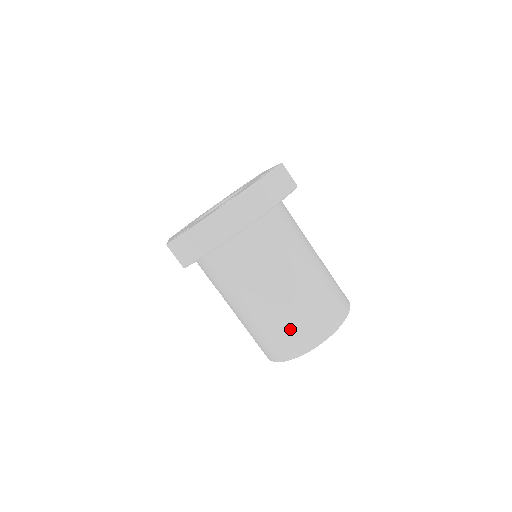
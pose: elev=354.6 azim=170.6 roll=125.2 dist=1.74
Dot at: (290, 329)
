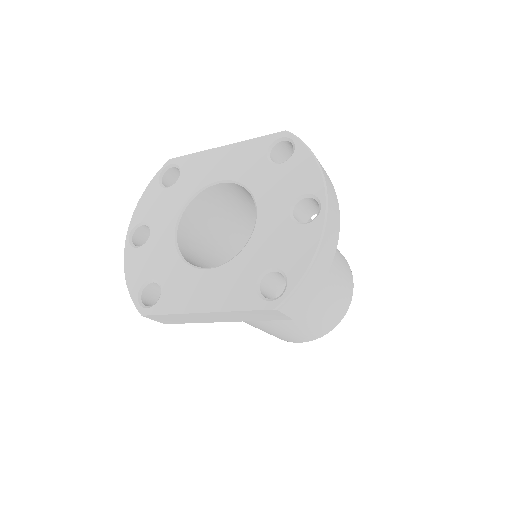
Dot at: (341, 296)
